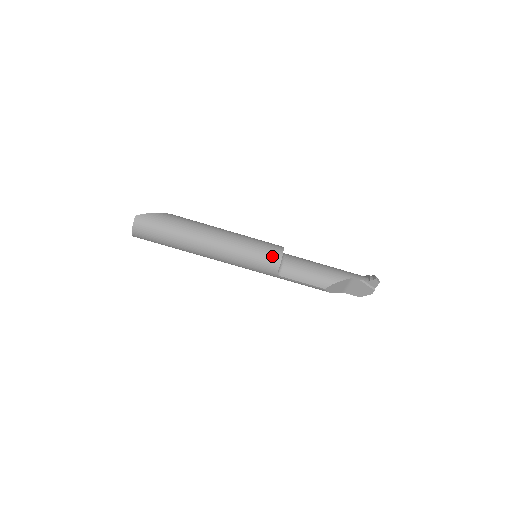
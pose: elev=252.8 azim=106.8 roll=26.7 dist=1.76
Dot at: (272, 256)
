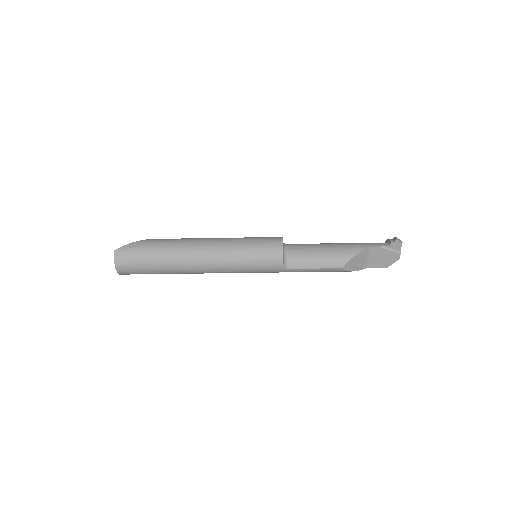
Dot at: (271, 249)
